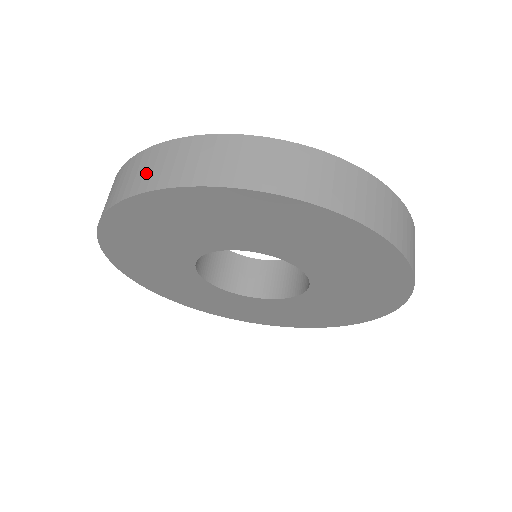
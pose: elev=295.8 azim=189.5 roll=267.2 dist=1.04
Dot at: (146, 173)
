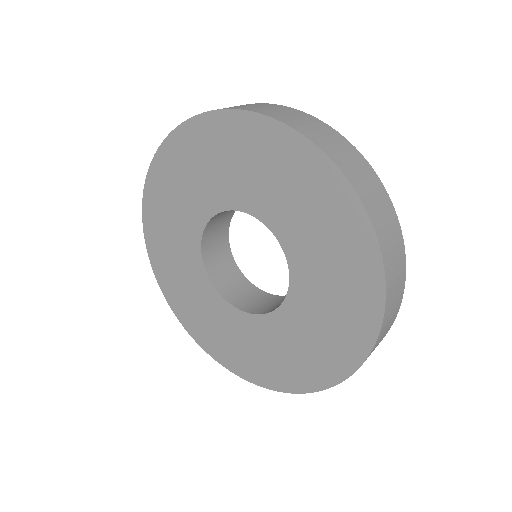
Dot at: (308, 127)
